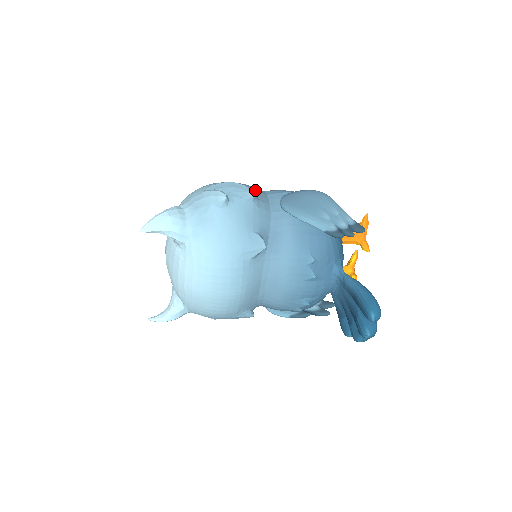
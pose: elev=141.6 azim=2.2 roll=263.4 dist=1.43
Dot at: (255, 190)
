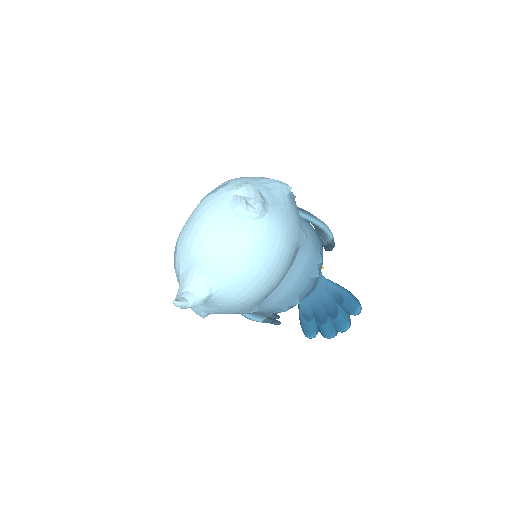
Dot at: occluded
